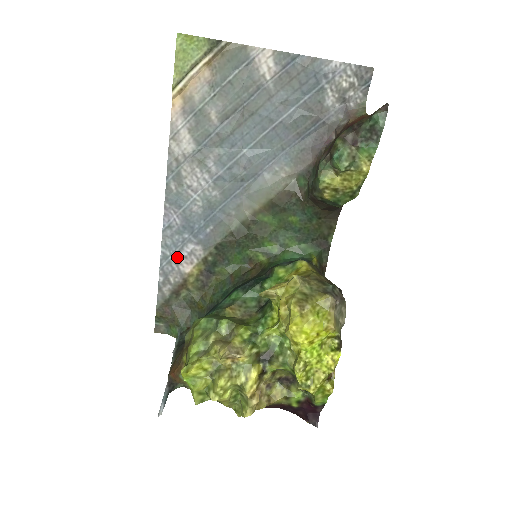
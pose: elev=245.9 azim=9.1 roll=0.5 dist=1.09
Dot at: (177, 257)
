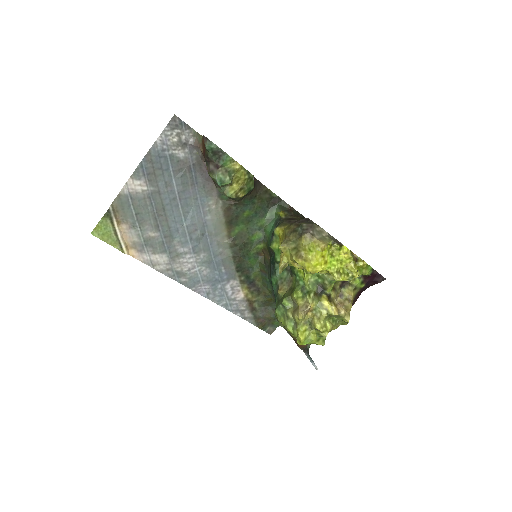
Dot at: (230, 298)
